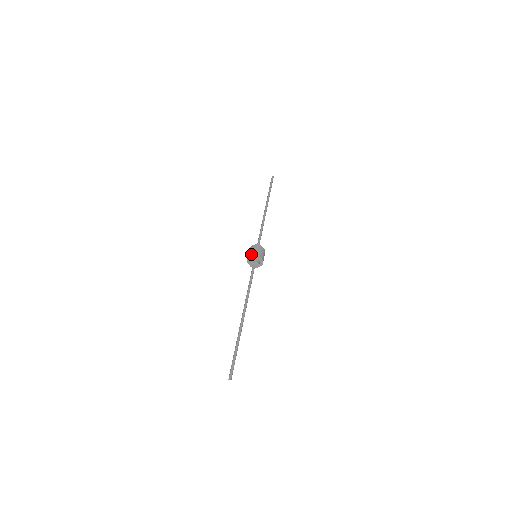
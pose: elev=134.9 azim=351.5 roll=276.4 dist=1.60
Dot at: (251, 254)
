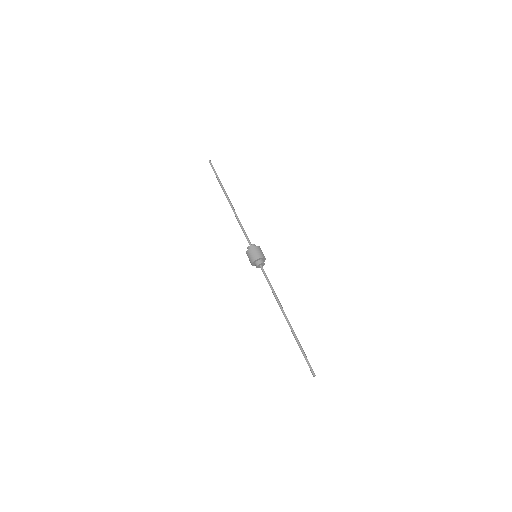
Dot at: (256, 258)
